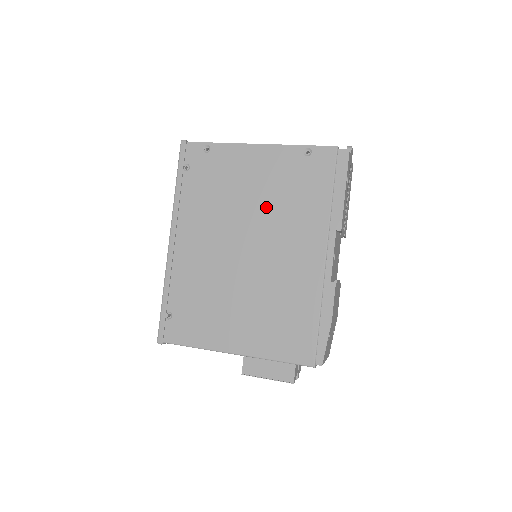
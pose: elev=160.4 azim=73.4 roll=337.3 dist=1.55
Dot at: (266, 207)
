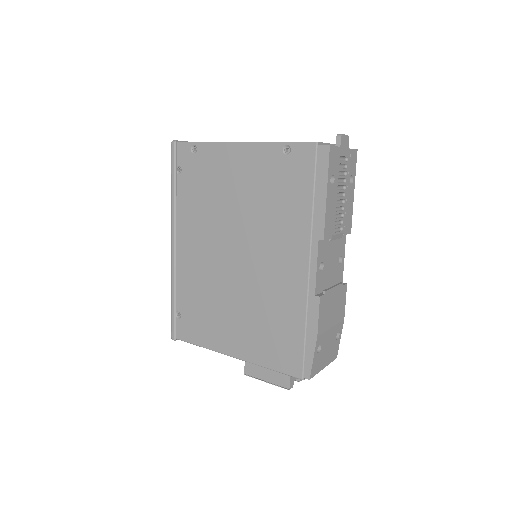
Dot at: (250, 212)
